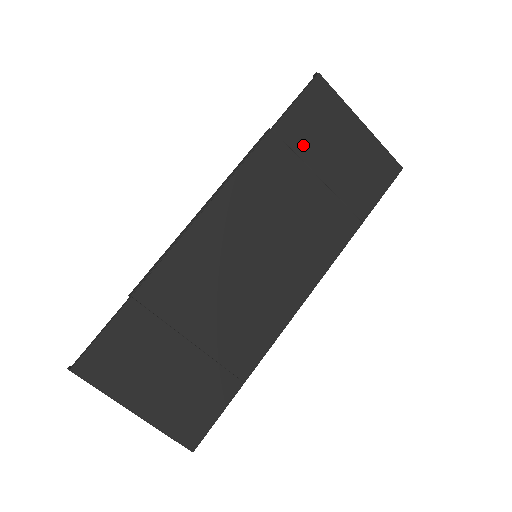
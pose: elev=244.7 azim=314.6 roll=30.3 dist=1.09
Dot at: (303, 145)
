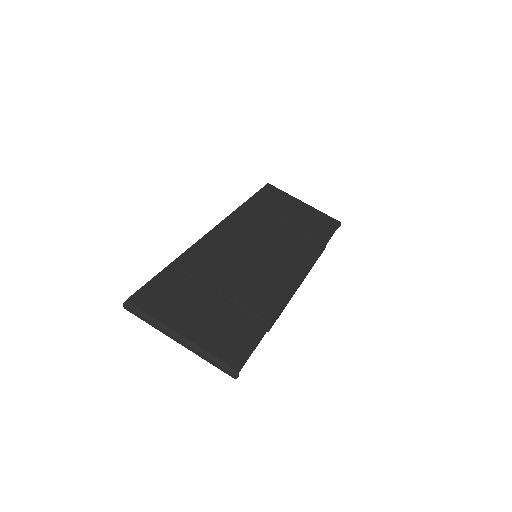
Dot at: (269, 208)
